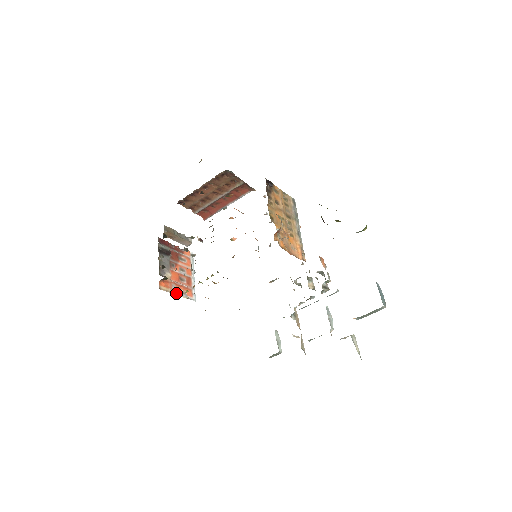
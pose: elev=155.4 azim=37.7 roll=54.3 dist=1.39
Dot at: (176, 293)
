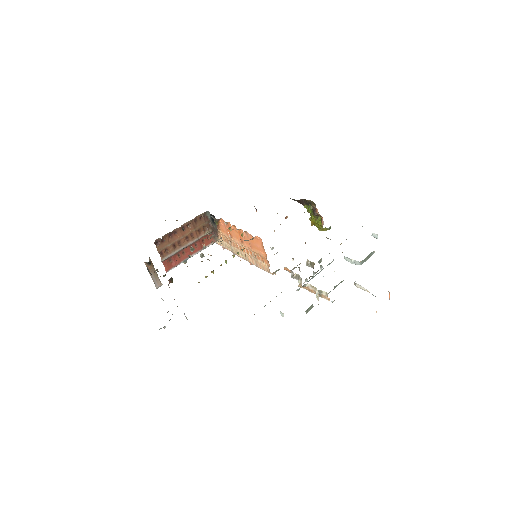
Dot at: occluded
